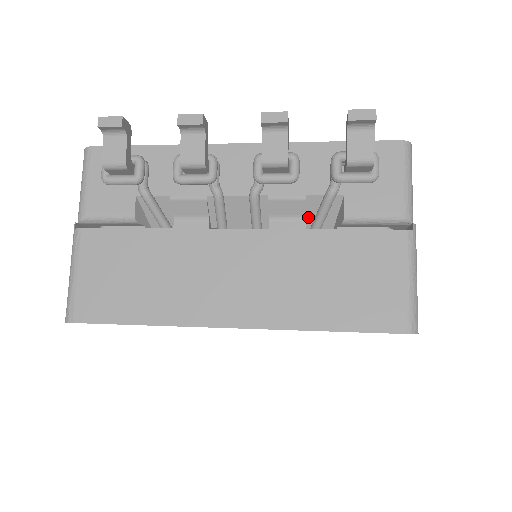
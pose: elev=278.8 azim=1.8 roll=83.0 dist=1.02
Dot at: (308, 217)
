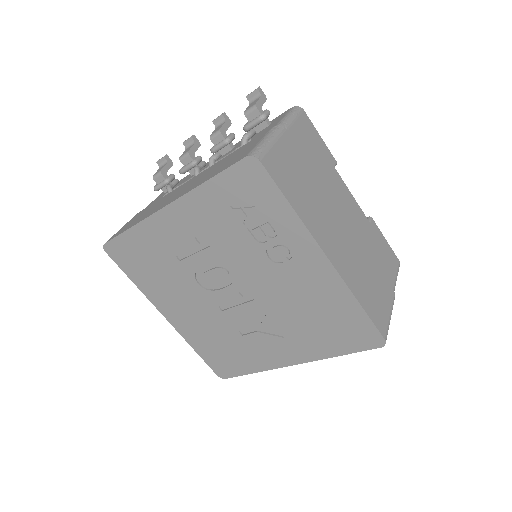
Dot at: occluded
